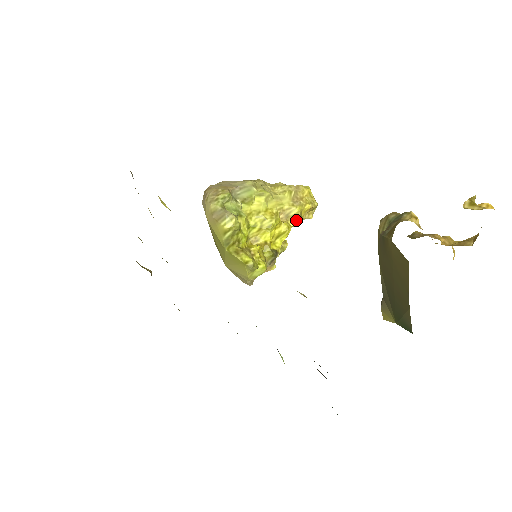
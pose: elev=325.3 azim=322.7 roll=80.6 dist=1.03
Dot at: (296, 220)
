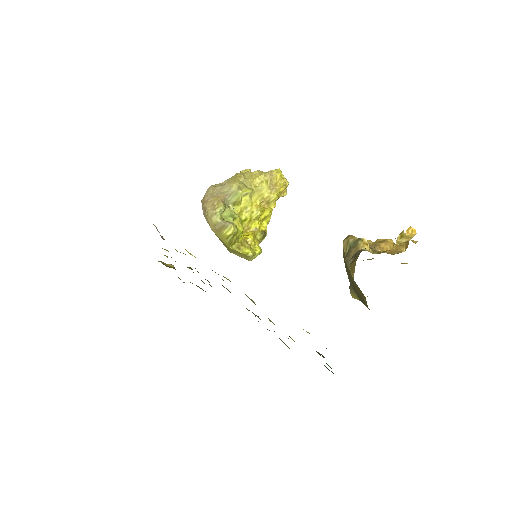
Dot at: (275, 203)
